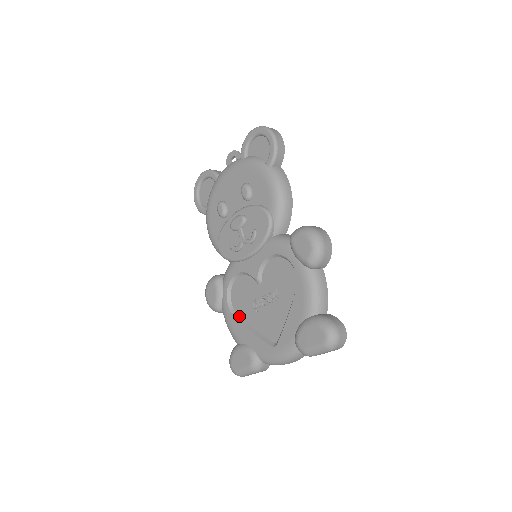
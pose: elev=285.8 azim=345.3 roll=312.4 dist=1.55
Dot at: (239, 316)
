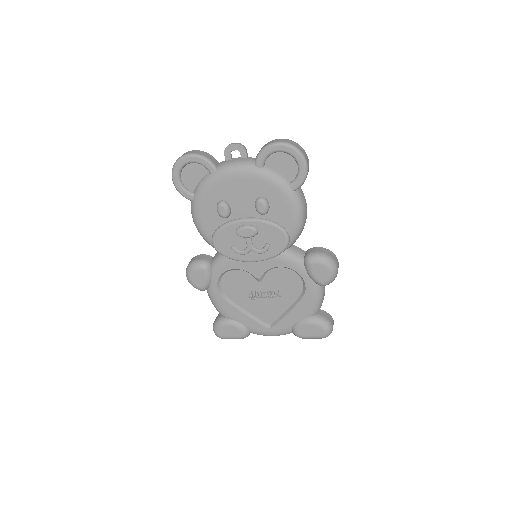
Dot at: (229, 299)
